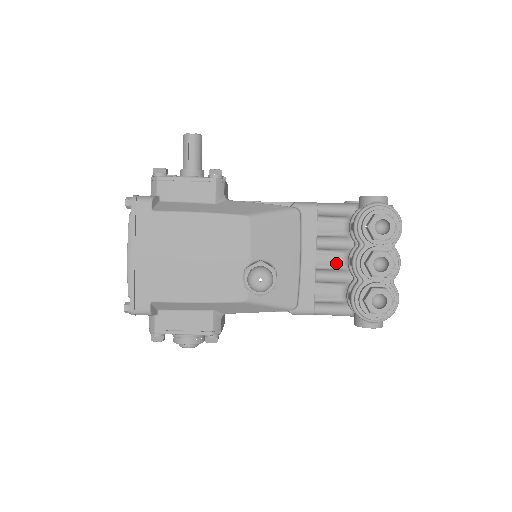
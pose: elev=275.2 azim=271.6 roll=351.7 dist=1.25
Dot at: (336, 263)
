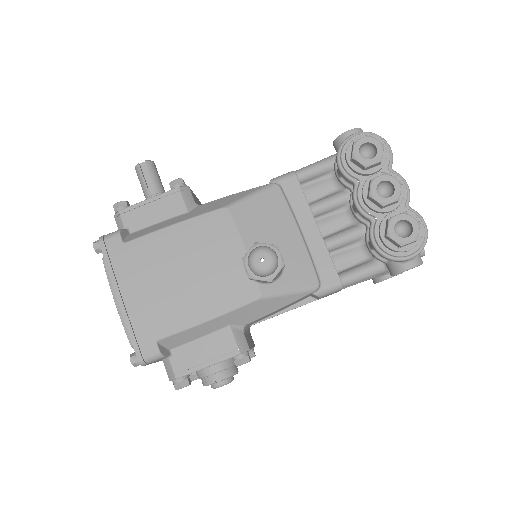
Dot at: (342, 223)
